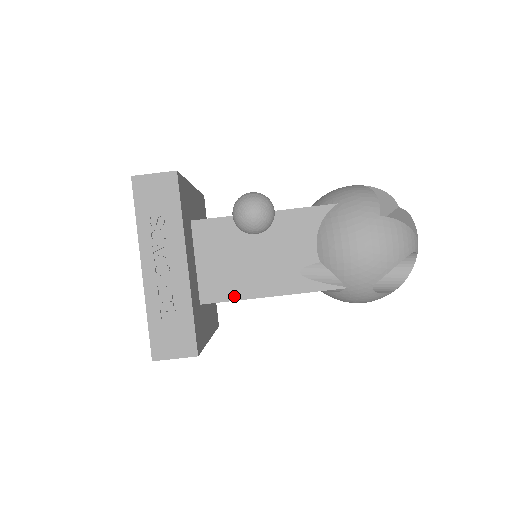
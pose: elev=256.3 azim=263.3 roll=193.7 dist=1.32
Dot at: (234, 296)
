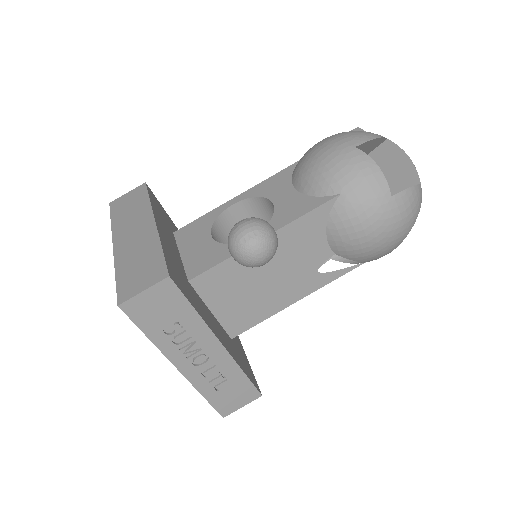
Dot at: (261, 318)
